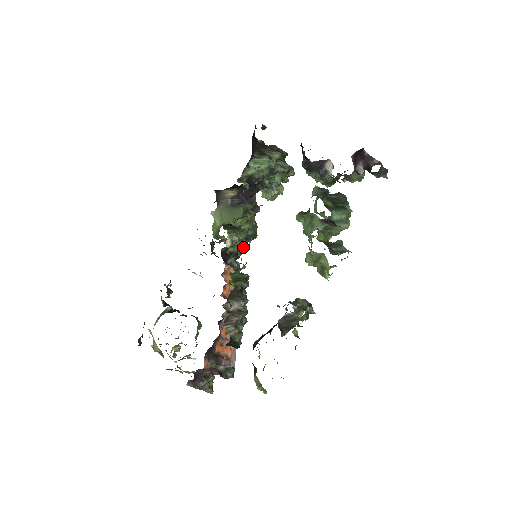
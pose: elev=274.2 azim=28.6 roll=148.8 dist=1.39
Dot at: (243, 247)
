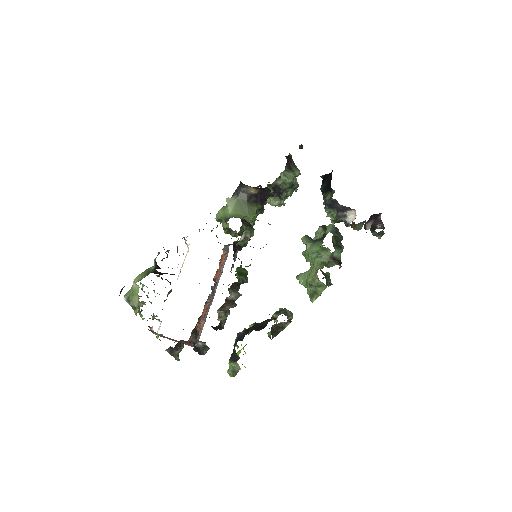
Dot at: occluded
